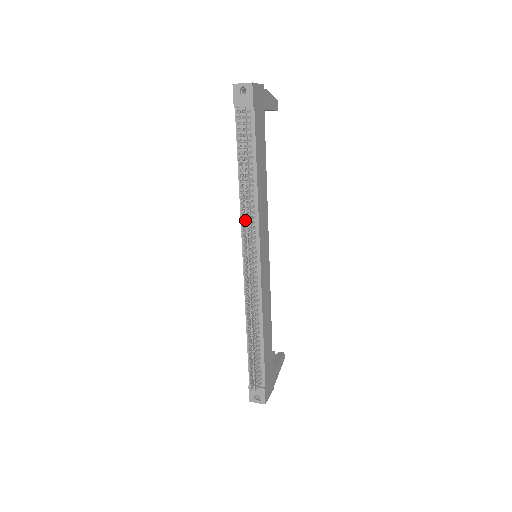
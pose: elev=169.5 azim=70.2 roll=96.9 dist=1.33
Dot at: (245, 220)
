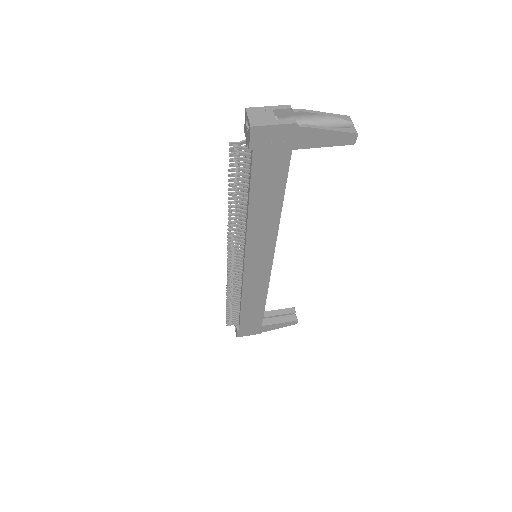
Dot at: occluded
